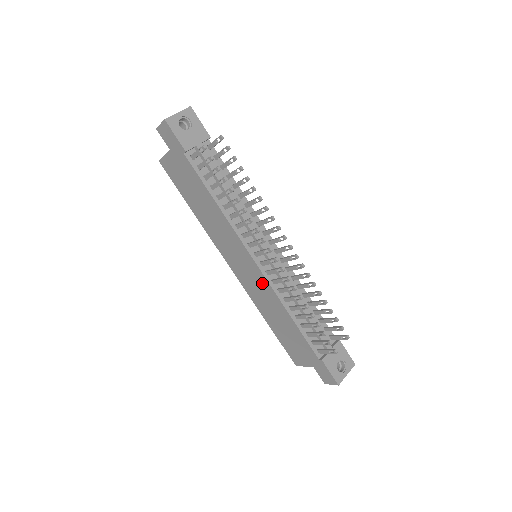
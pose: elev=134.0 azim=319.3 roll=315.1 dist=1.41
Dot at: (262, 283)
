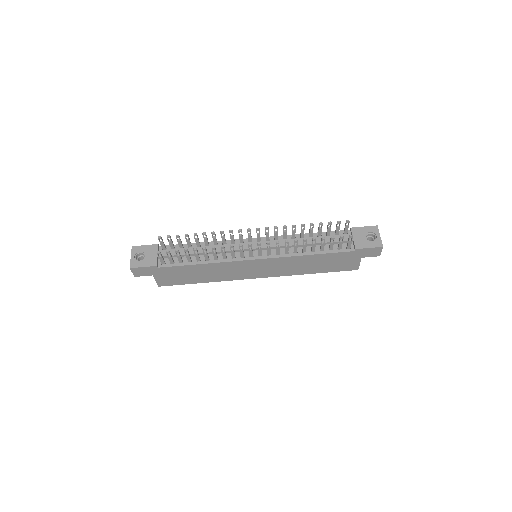
Dot at: (275, 262)
